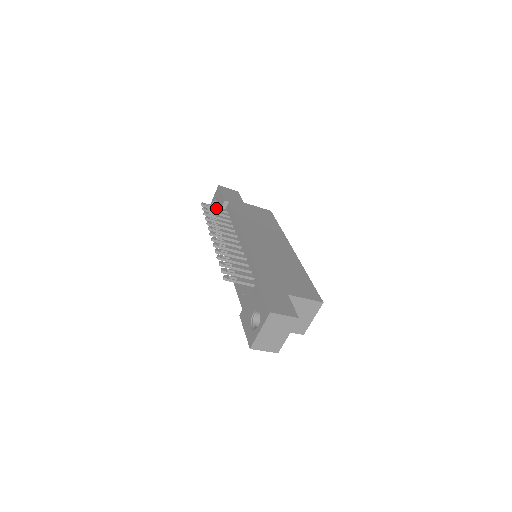
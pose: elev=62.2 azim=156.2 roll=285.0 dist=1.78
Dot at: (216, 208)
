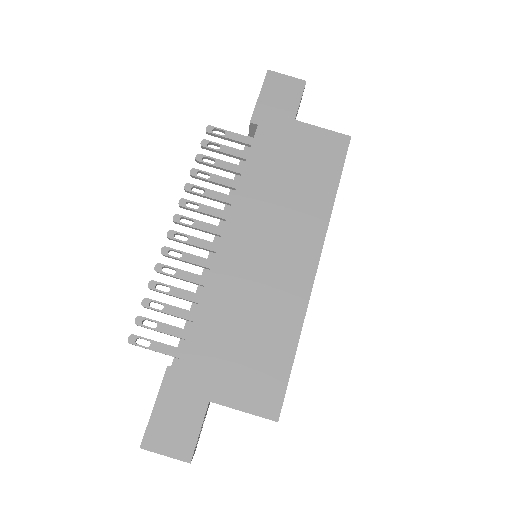
Dot at: (230, 138)
